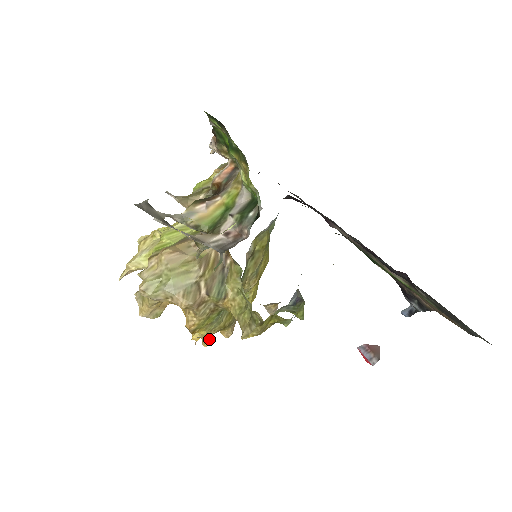
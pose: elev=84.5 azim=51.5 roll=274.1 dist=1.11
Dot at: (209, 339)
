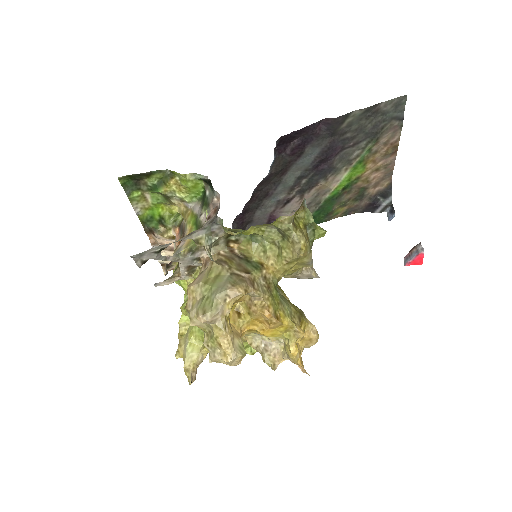
Dot at: (299, 328)
